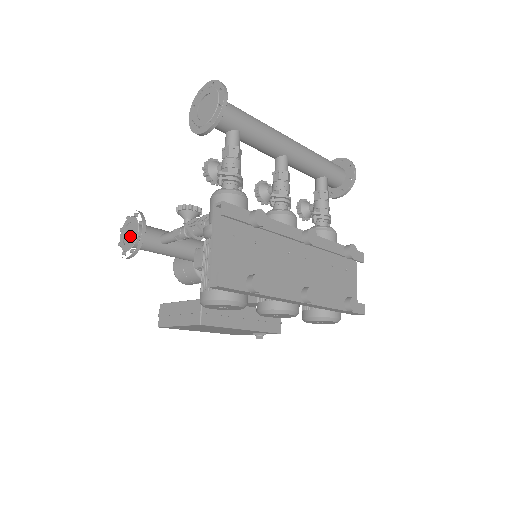
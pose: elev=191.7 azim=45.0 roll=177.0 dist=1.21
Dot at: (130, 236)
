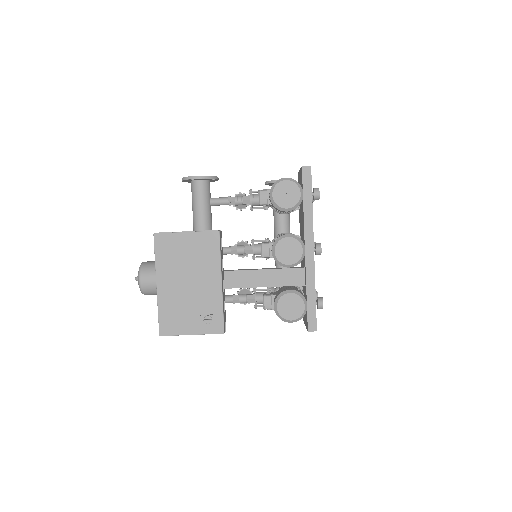
Dot at: occluded
